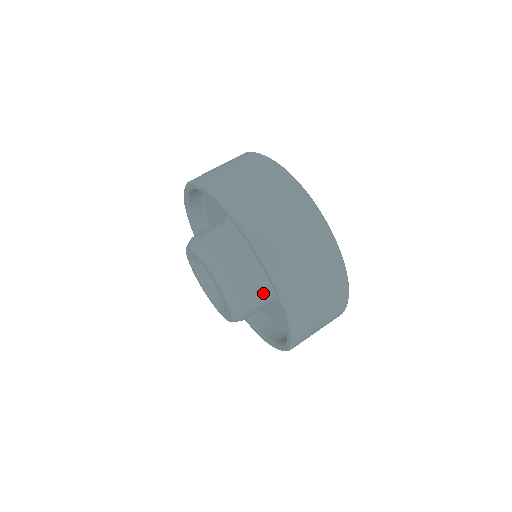
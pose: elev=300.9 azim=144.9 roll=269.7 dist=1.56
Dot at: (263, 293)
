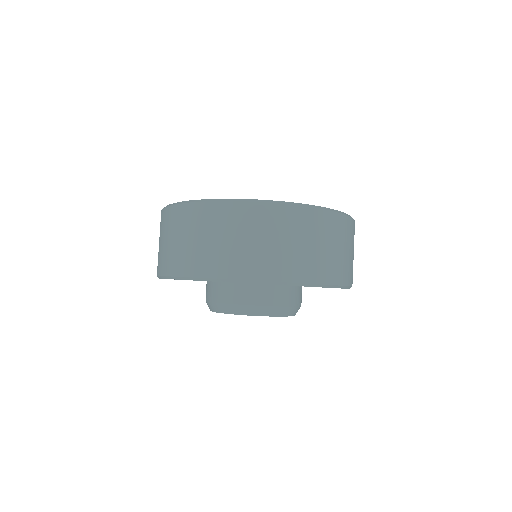
Dot at: occluded
